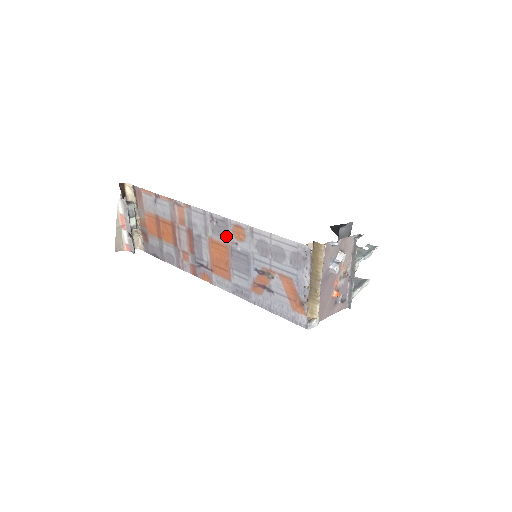
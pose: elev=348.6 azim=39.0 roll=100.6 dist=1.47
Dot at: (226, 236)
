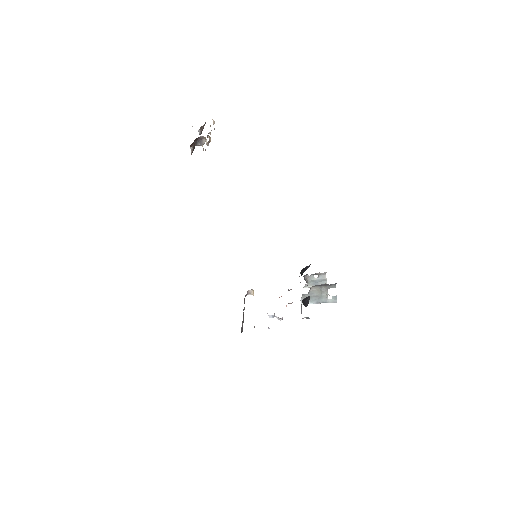
Dot at: occluded
